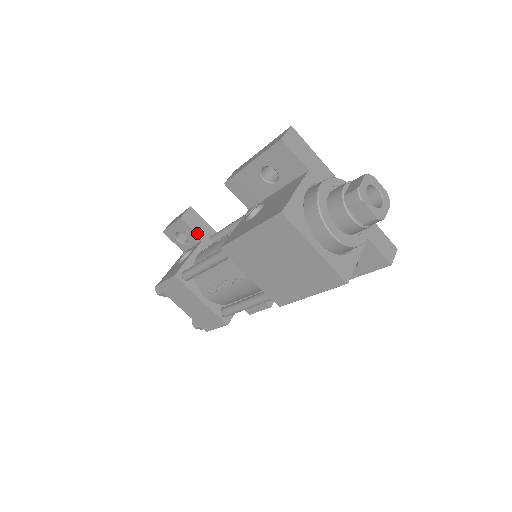
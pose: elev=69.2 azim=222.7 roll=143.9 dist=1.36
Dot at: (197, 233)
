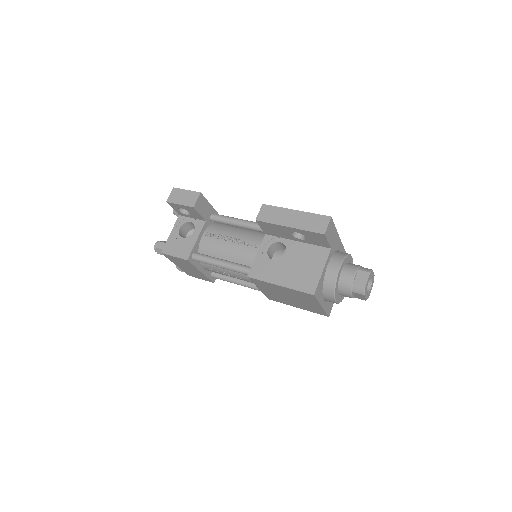
Dot at: (203, 216)
